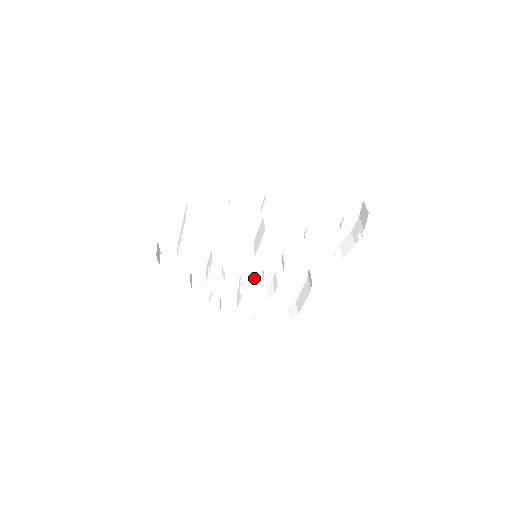
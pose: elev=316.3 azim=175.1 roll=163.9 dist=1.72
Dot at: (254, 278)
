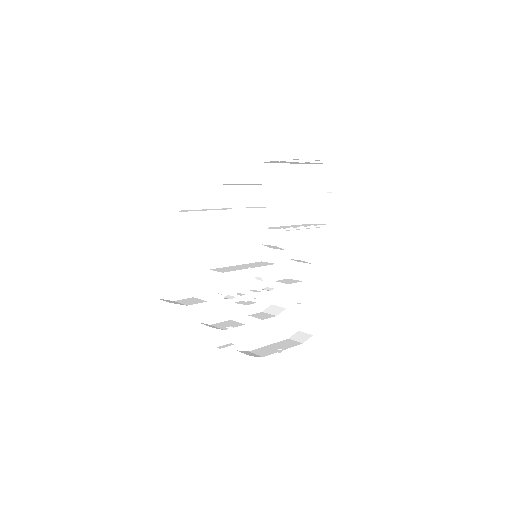
Dot at: (263, 289)
